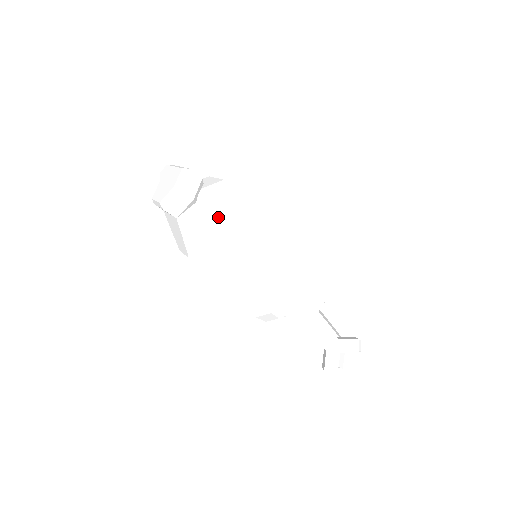
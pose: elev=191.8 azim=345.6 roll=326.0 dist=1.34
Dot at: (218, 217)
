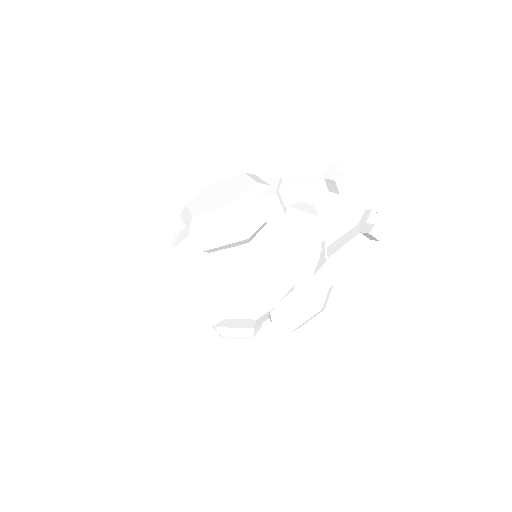
Dot at: (190, 203)
